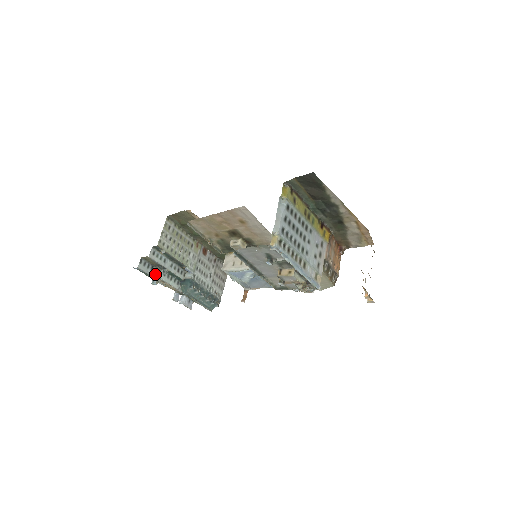
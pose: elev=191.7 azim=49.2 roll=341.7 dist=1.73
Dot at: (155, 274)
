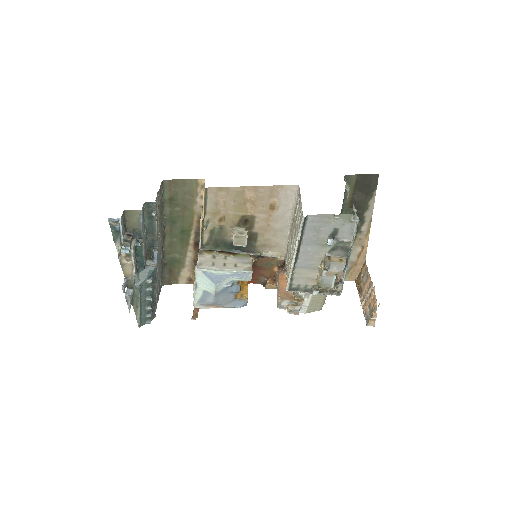
Dot at: (128, 240)
